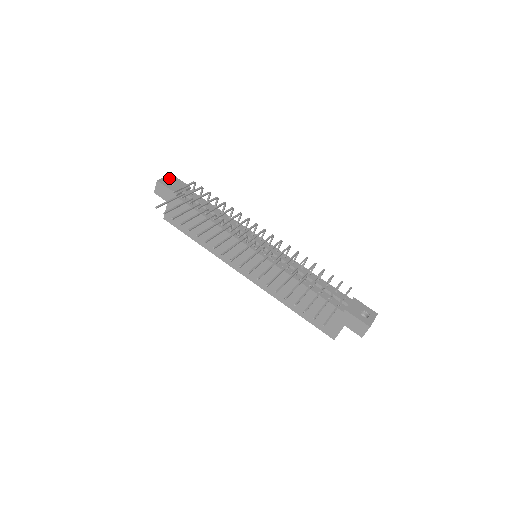
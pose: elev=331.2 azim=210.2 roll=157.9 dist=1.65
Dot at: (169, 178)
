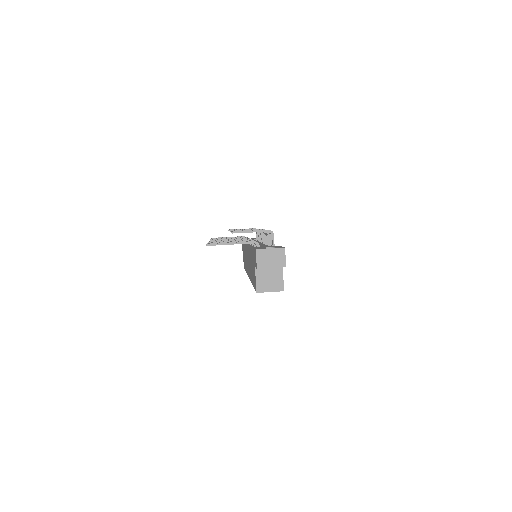
Dot at: (253, 238)
